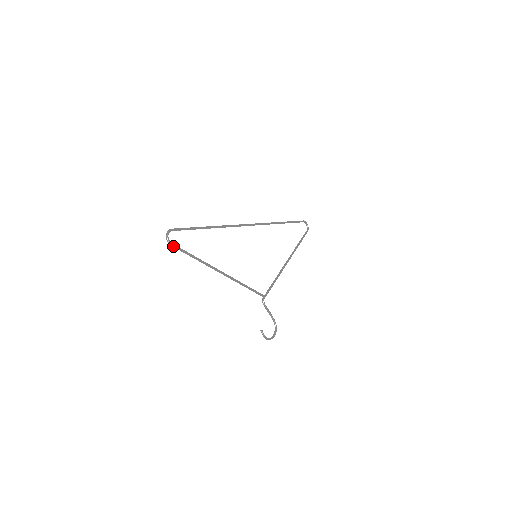
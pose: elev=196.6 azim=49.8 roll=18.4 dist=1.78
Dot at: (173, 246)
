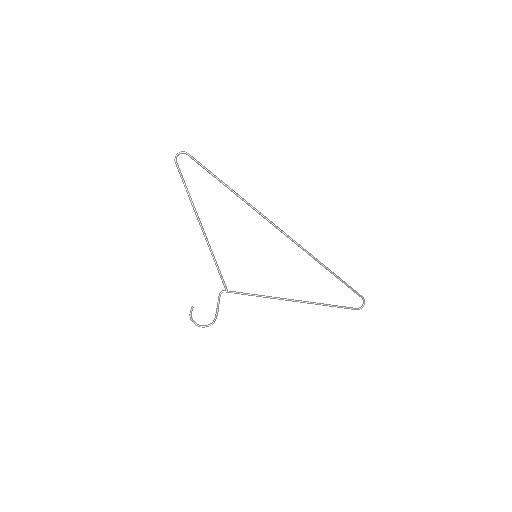
Dot at: (176, 165)
